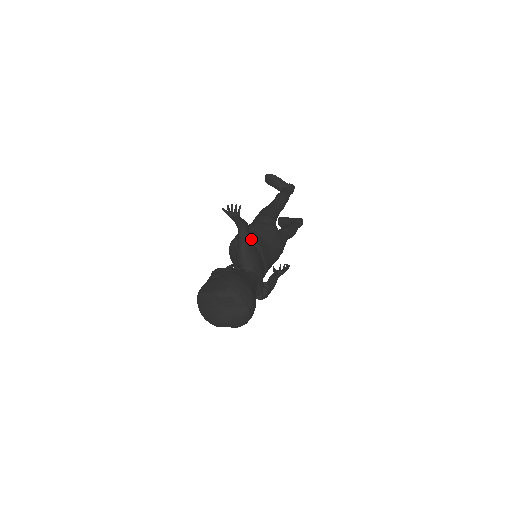
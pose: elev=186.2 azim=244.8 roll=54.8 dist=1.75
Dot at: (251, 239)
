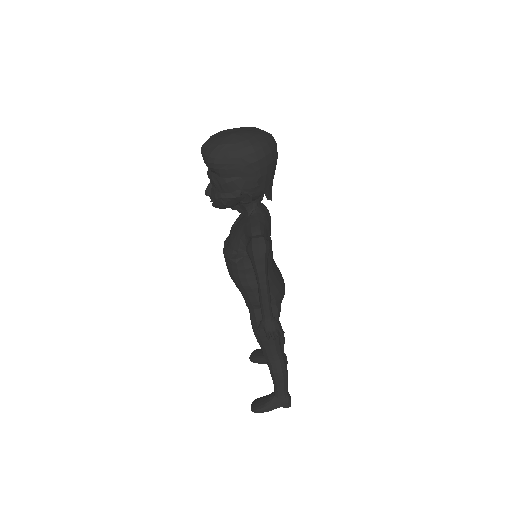
Dot at: occluded
